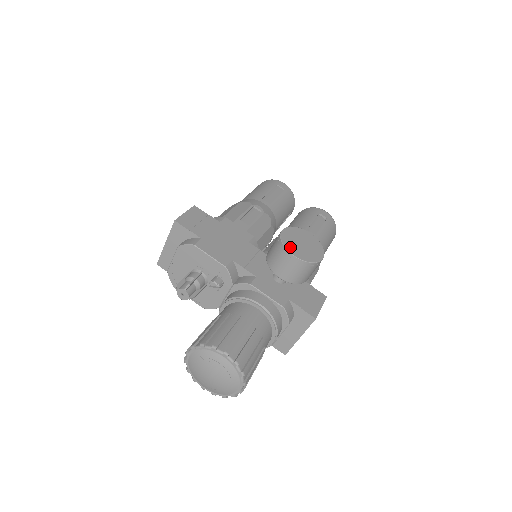
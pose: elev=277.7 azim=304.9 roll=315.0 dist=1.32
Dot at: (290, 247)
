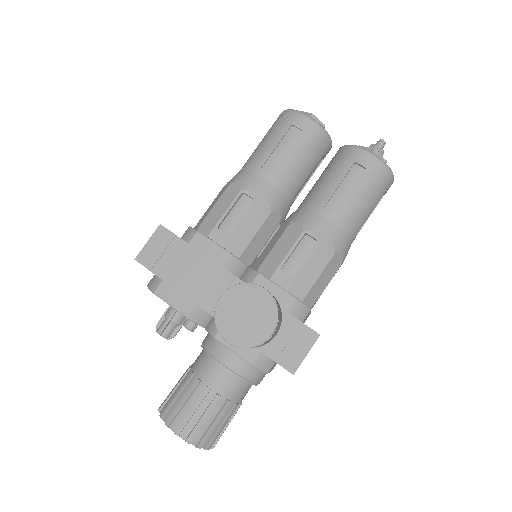
Dot at: (224, 327)
